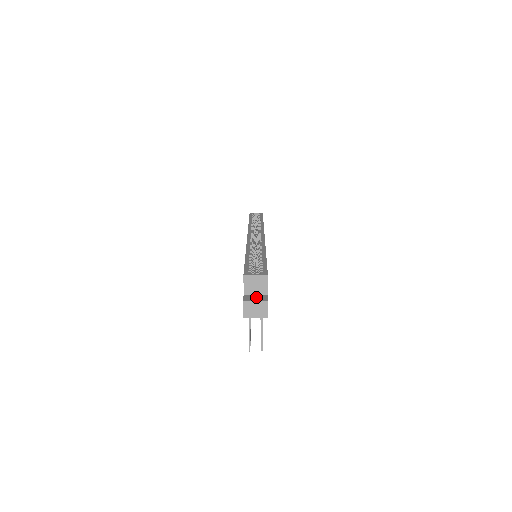
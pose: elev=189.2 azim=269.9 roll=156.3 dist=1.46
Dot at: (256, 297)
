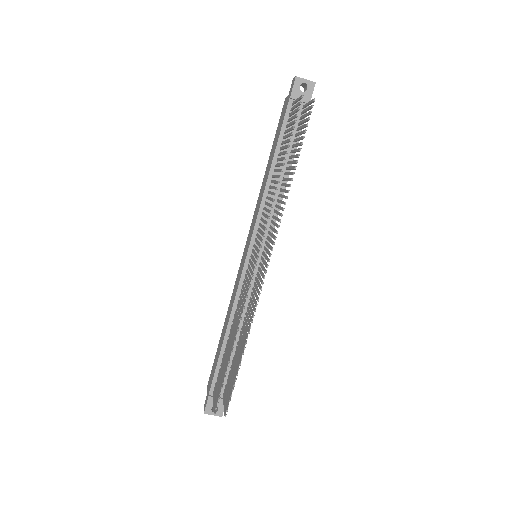
Dot at: occluded
